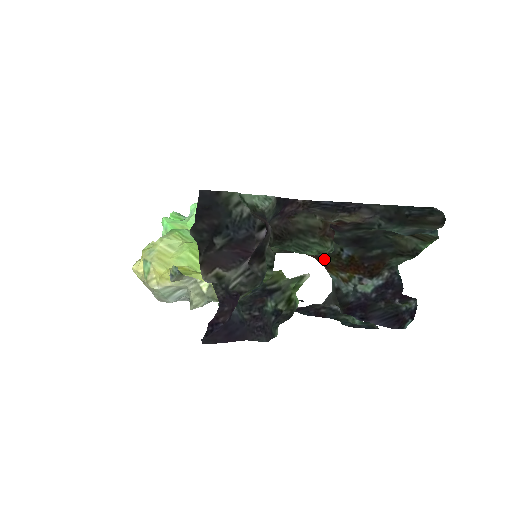
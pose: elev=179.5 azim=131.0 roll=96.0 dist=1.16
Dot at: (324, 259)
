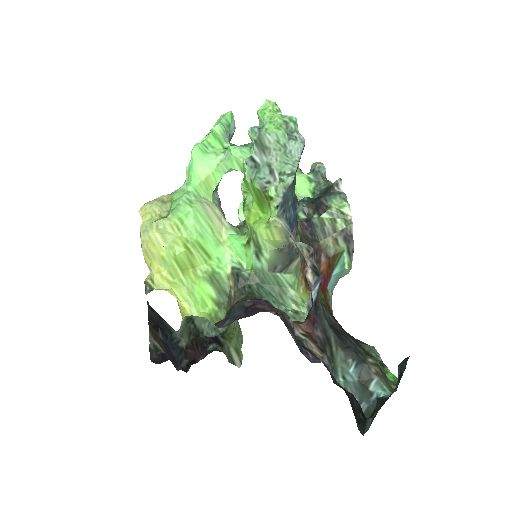
Dot at: (321, 290)
